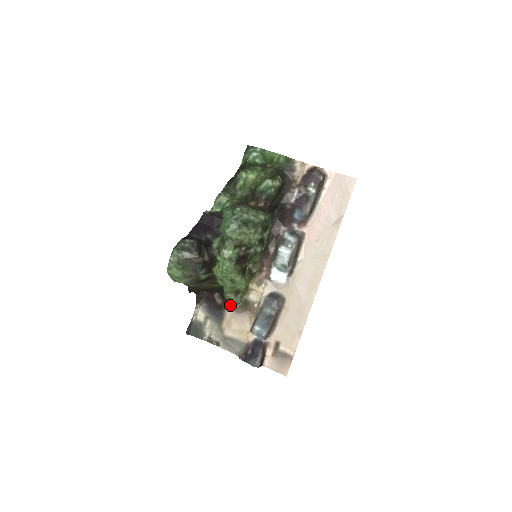
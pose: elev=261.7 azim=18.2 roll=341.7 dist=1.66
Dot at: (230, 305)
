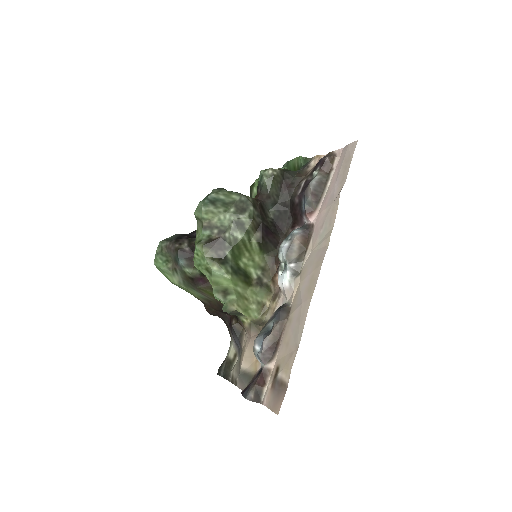
Dot at: (244, 327)
